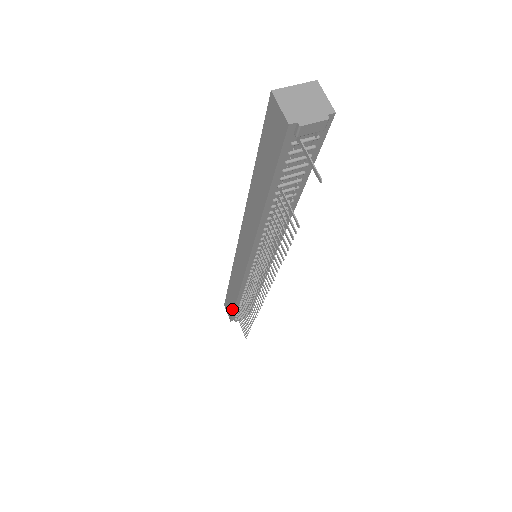
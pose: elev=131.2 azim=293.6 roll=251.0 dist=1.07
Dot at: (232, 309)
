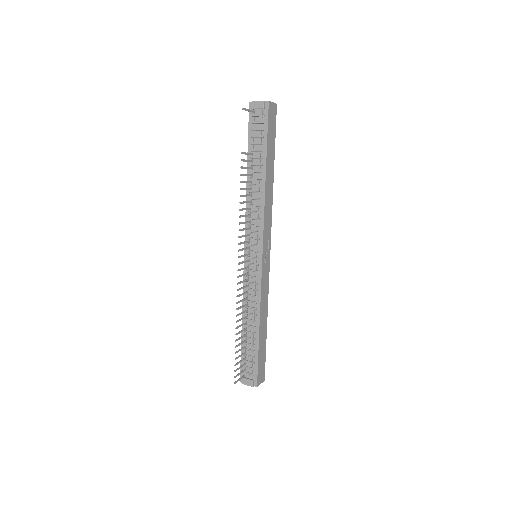
Dot at: (242, 352)
